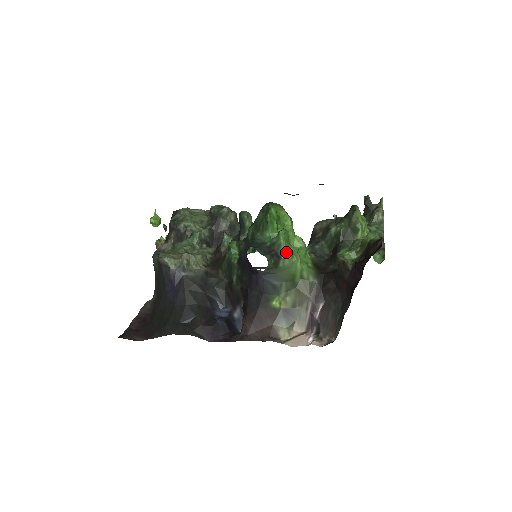
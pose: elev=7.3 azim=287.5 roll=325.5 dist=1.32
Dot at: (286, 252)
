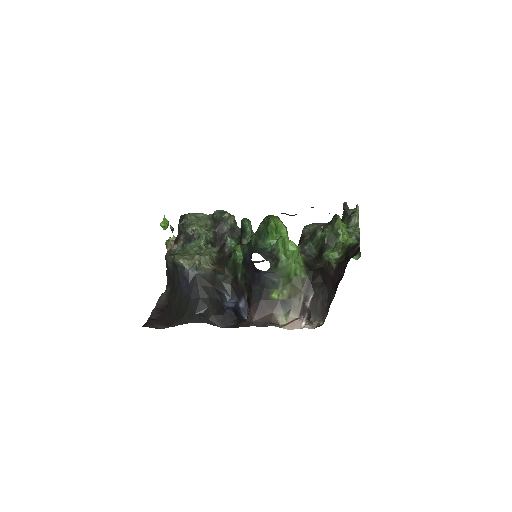
Dot at: (284, 256)
